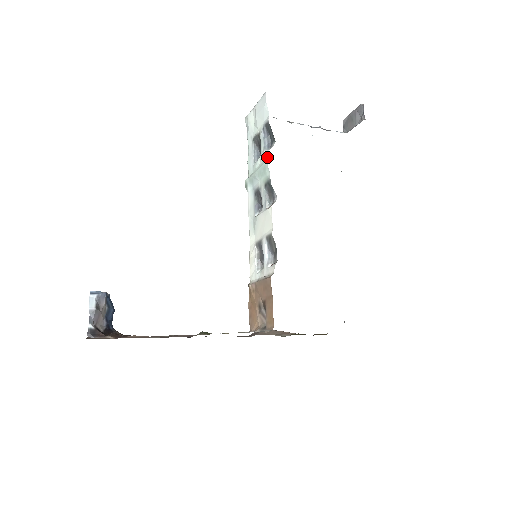
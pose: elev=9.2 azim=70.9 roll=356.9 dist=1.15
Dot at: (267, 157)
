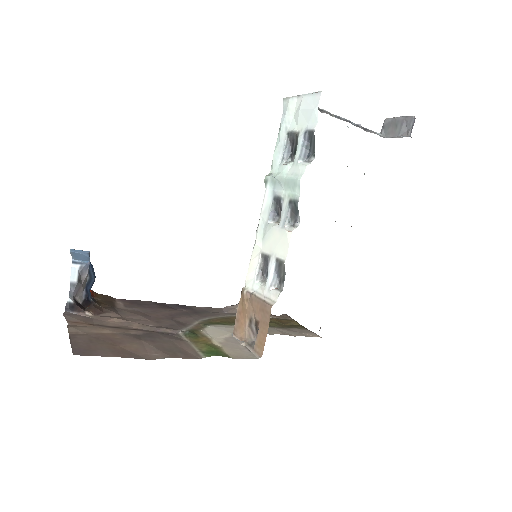
Dot at: (302, 174)
